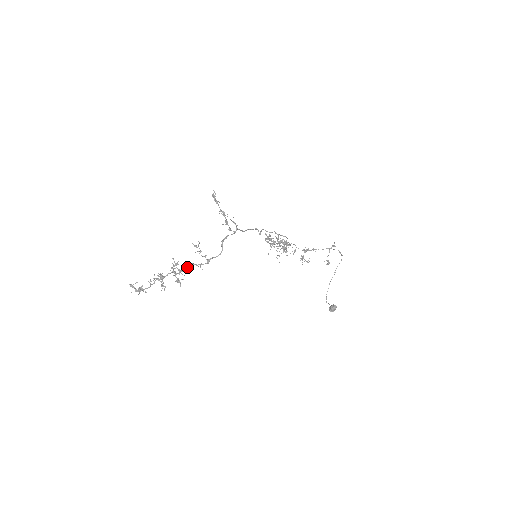
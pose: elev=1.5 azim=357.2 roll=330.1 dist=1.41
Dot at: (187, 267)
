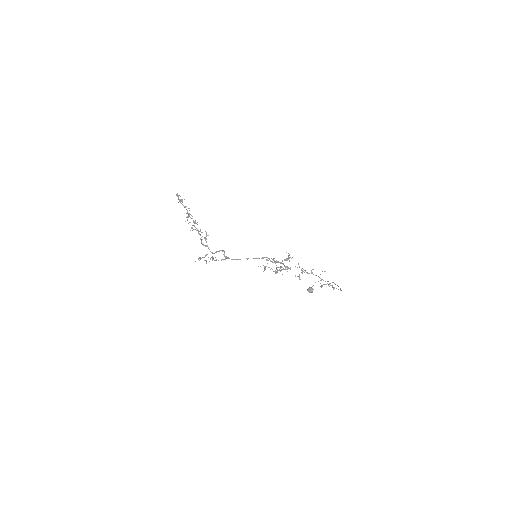
Dot at: (198, 232)
